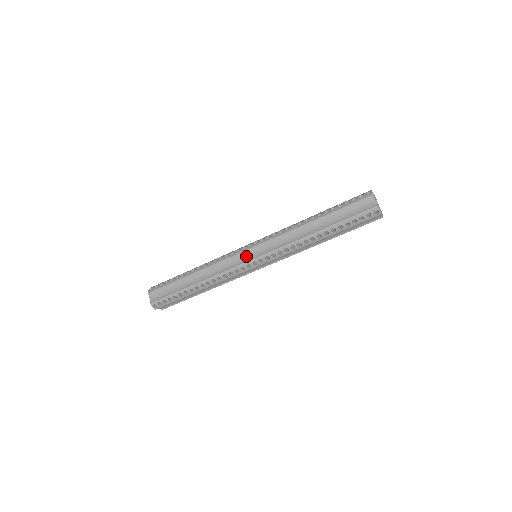
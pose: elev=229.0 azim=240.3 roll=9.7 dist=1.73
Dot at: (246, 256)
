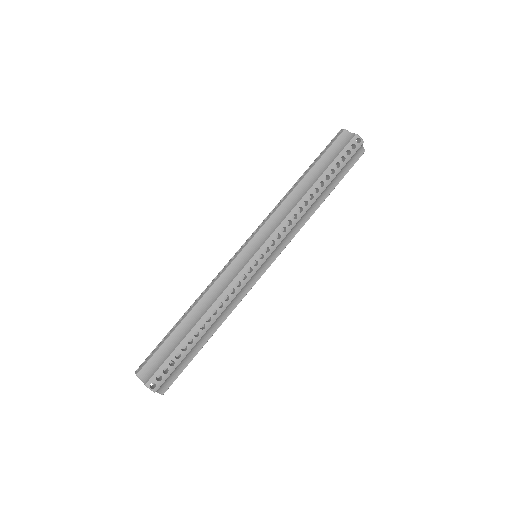
Dot at: (246, 255)
